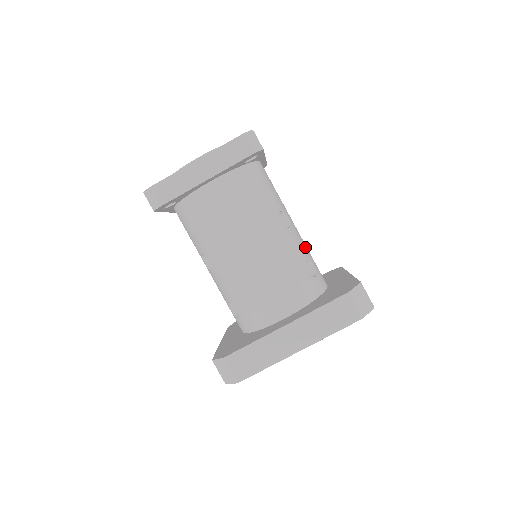
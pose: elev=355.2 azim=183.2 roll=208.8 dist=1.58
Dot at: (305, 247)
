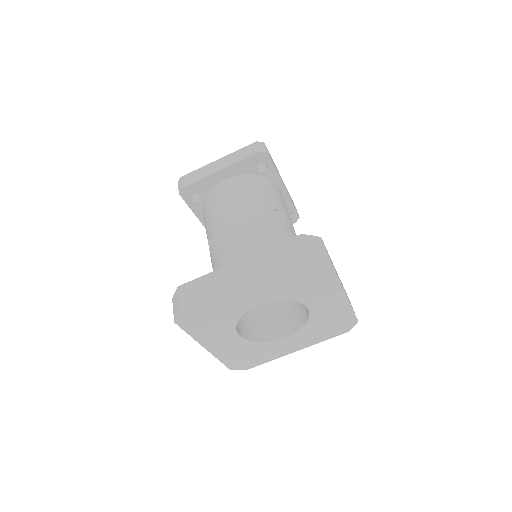
Dot at: occluded
